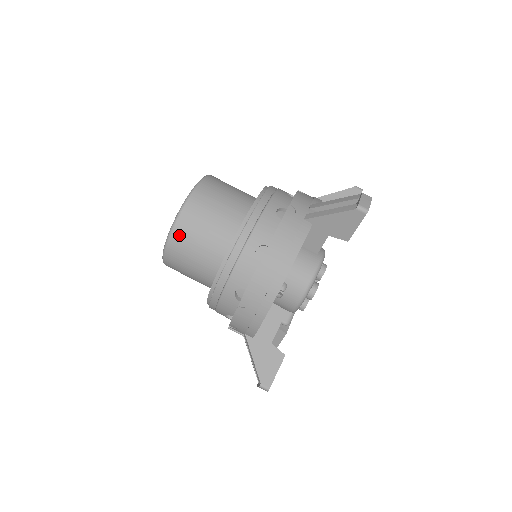
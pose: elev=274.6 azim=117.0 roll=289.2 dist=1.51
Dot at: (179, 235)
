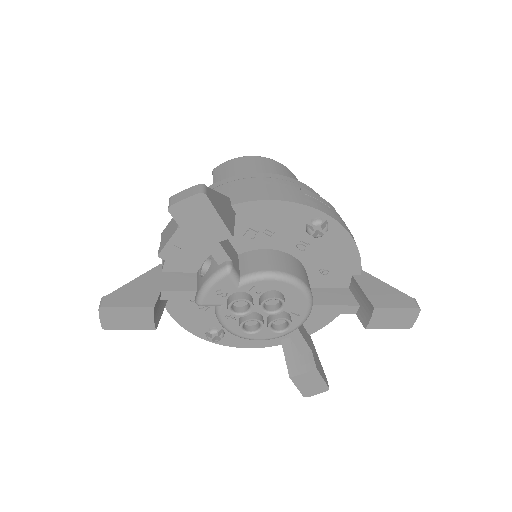
Dot at: (281, 167)
